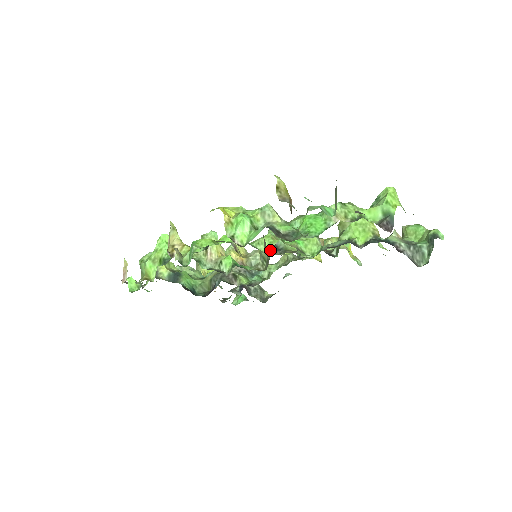
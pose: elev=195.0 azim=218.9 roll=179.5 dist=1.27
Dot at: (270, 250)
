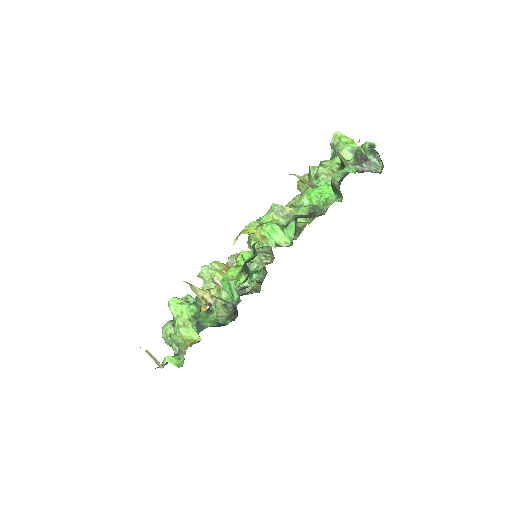
Dot at: occluded
